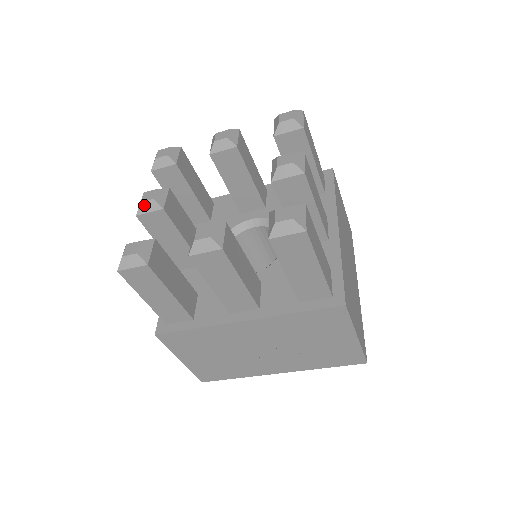
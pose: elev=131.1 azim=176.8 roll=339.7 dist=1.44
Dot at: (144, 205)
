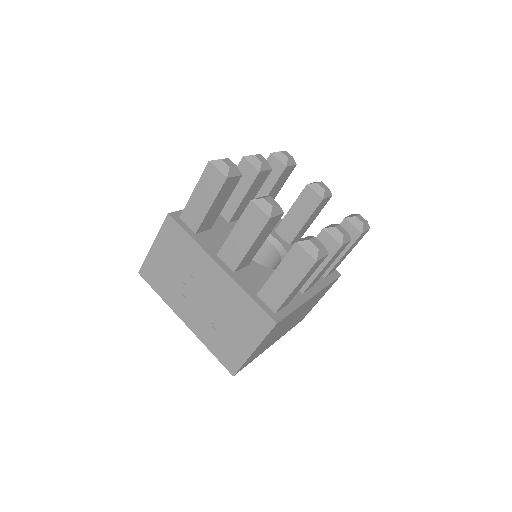
Dot at: (254, 158)
